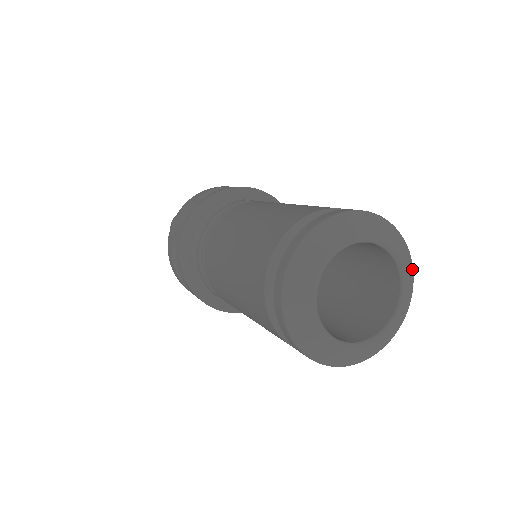
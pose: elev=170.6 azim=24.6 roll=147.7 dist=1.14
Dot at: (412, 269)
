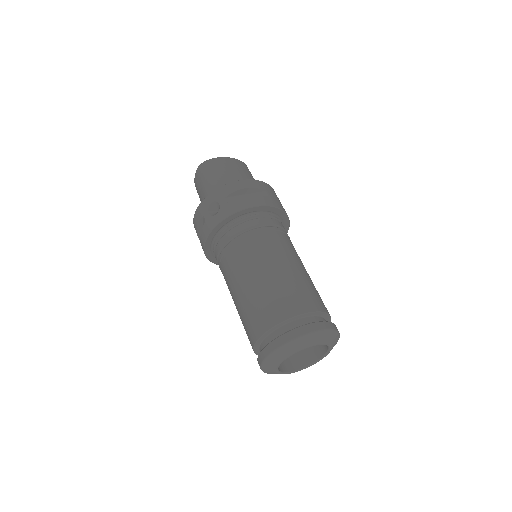
Dot at: occluded
